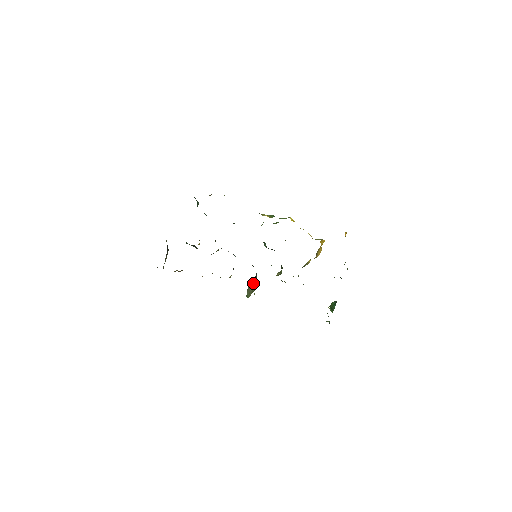
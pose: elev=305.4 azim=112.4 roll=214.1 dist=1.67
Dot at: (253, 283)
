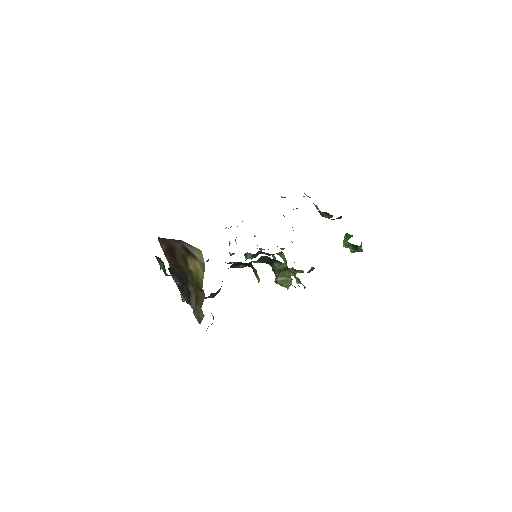
Dot at: (280, 273)
